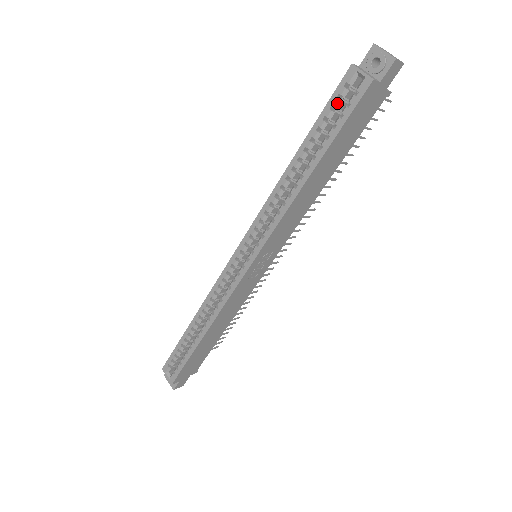
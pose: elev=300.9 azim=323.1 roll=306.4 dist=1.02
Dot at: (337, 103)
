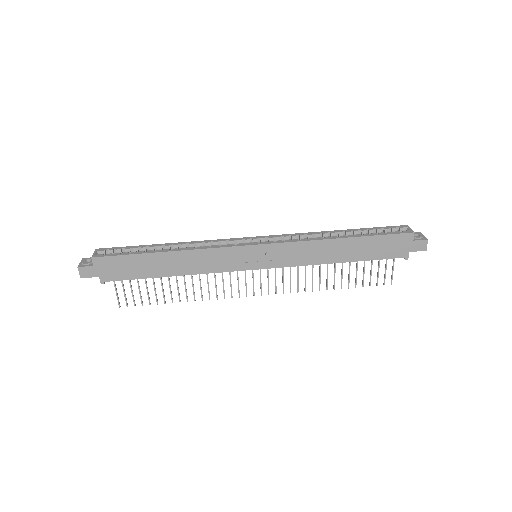
Dot at: (387, 229)
